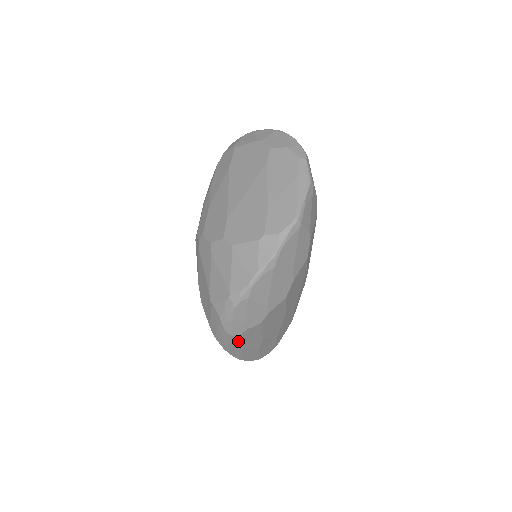
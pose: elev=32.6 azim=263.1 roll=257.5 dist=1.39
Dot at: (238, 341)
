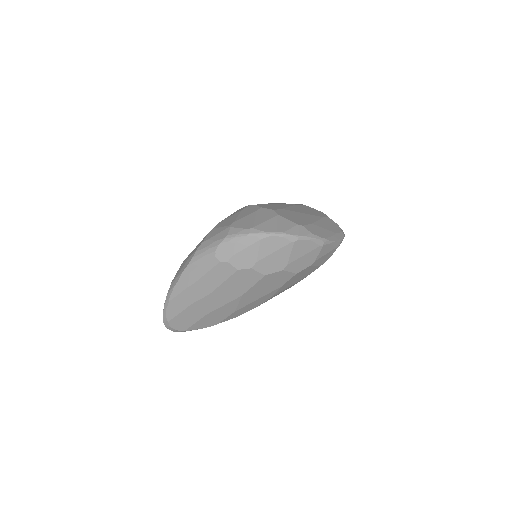
Dot at: (206, 269)
